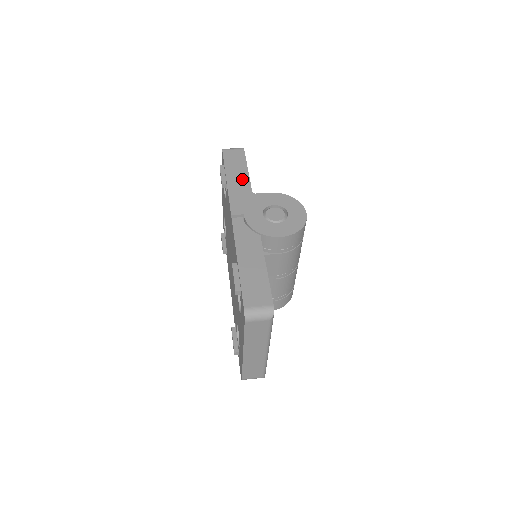
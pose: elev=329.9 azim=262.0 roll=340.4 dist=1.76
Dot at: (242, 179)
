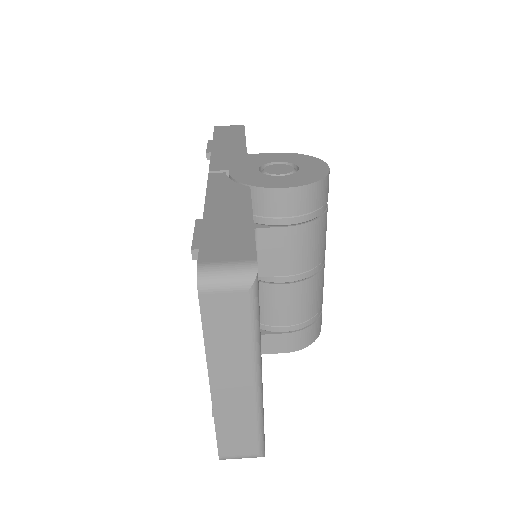
Dot at: (235, 144)
